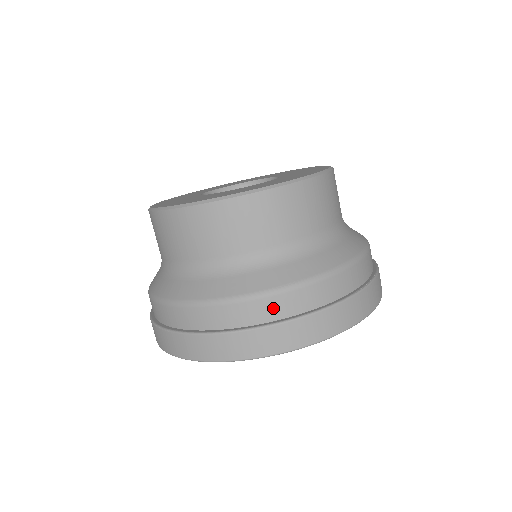
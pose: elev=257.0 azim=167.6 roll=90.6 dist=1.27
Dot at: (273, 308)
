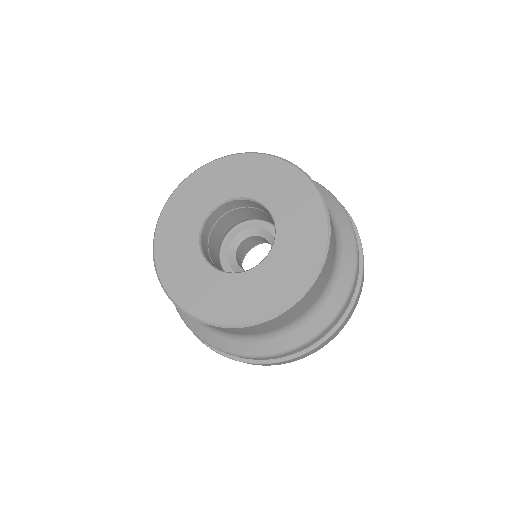
Dot at: (313, 342)
